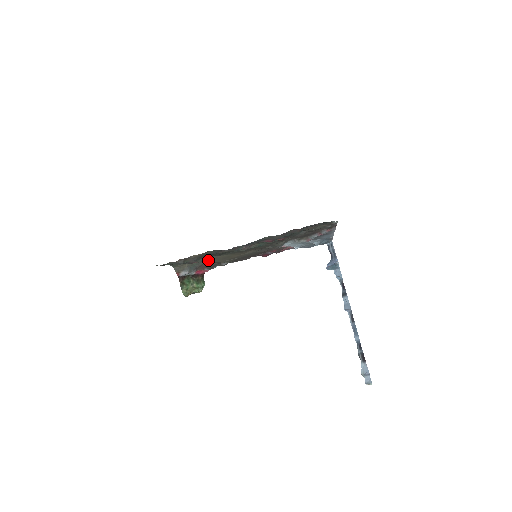
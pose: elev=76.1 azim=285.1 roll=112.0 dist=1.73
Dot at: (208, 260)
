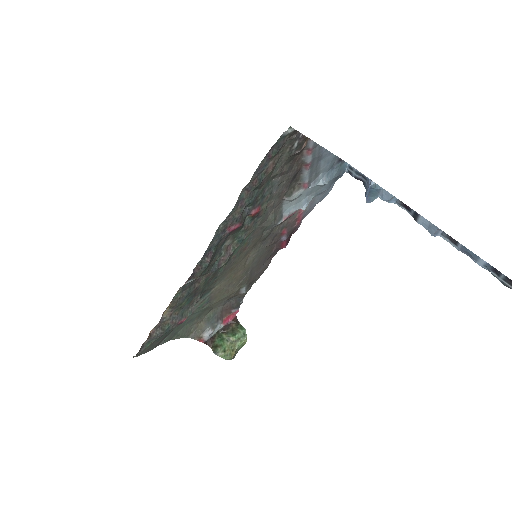
Dot at: (212, 302)
